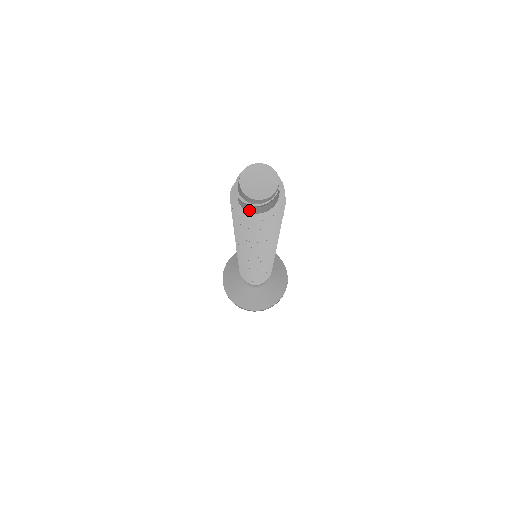
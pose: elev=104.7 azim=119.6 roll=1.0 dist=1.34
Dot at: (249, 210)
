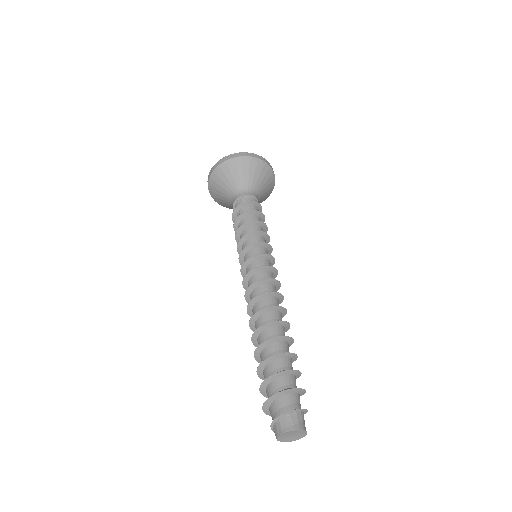
Dot at: occluded
